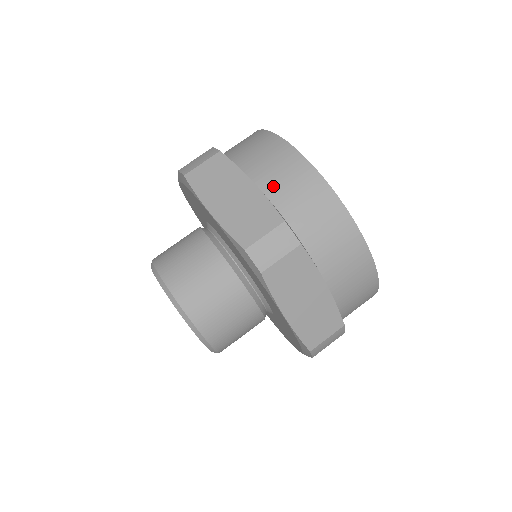
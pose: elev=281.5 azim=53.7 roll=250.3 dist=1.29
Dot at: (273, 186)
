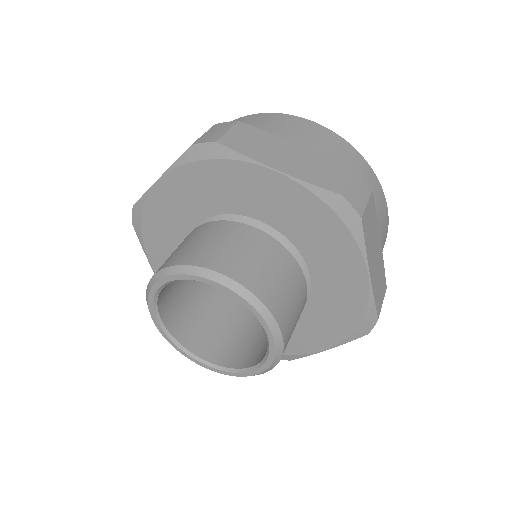
Dot at: occluded
